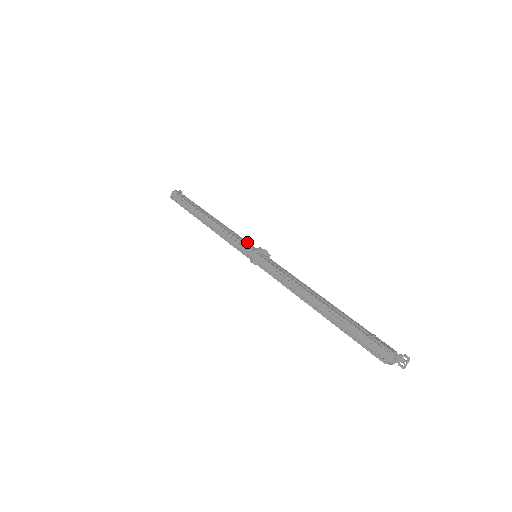
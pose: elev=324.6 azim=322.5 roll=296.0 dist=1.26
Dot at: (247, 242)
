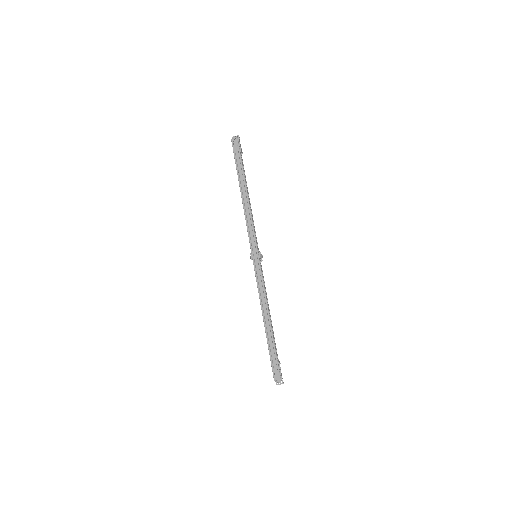
Dot at: occluded
